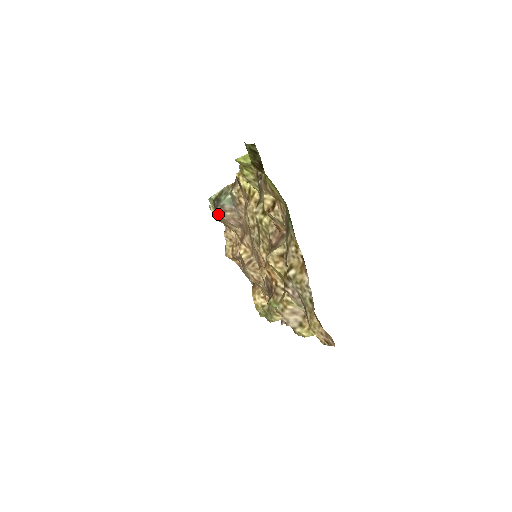
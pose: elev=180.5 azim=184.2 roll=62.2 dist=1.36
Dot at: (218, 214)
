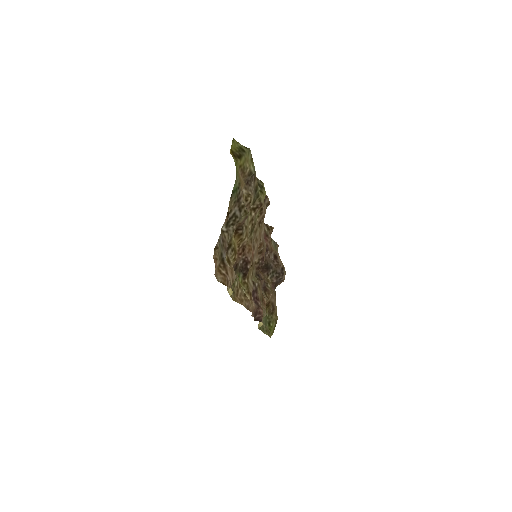
Dot at: occluded
